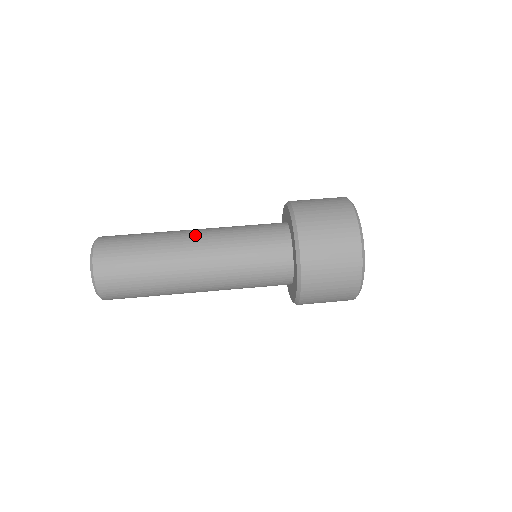
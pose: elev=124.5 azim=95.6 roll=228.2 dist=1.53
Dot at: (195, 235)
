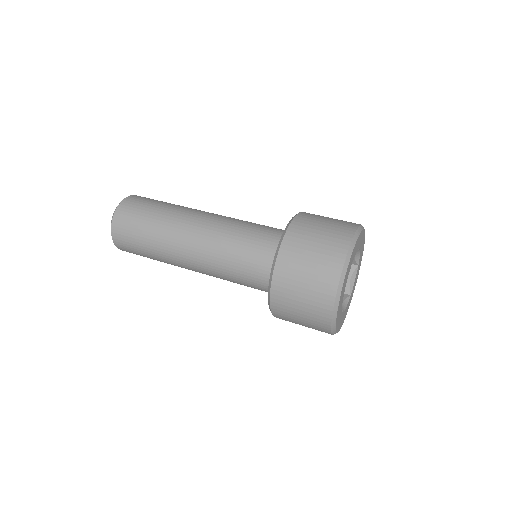
Dot at: (198, 223)
